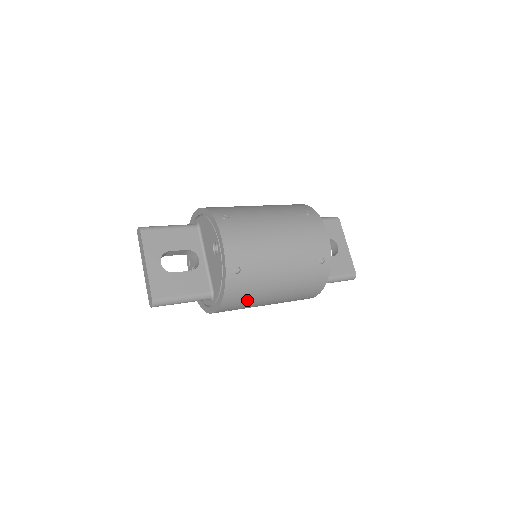
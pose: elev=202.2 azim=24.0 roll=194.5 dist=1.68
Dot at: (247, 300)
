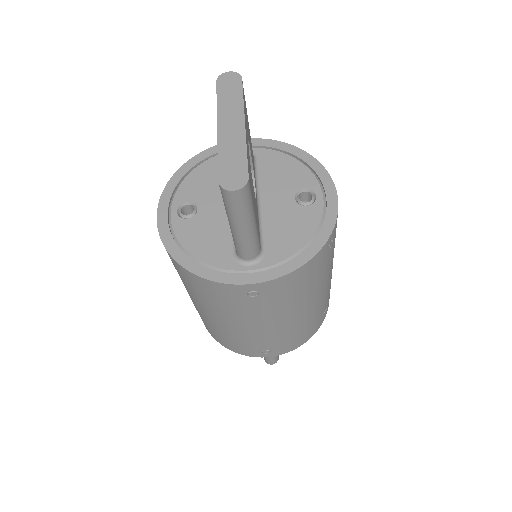
Dot at: (287, 298)
